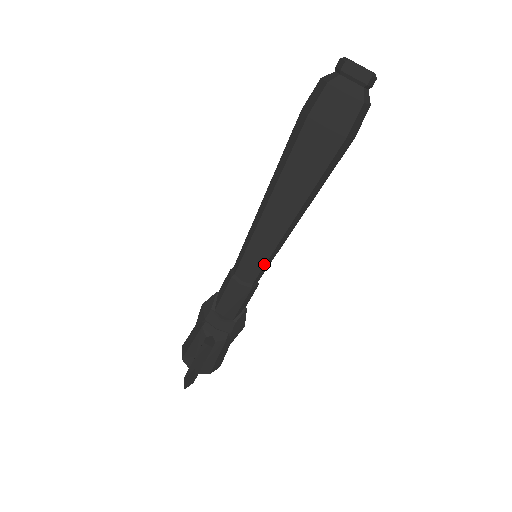
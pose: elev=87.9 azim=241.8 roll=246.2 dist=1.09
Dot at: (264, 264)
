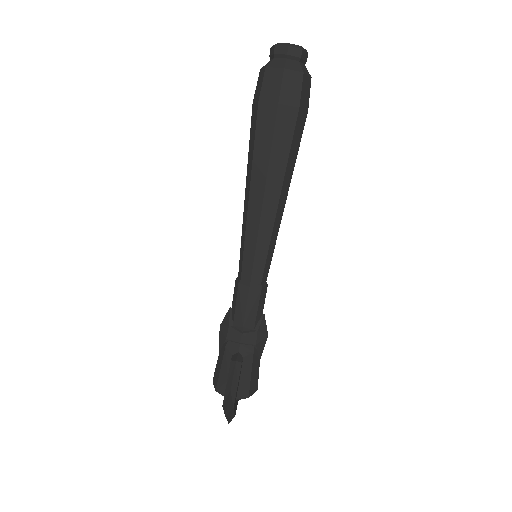
Dot at: (265, 258)
